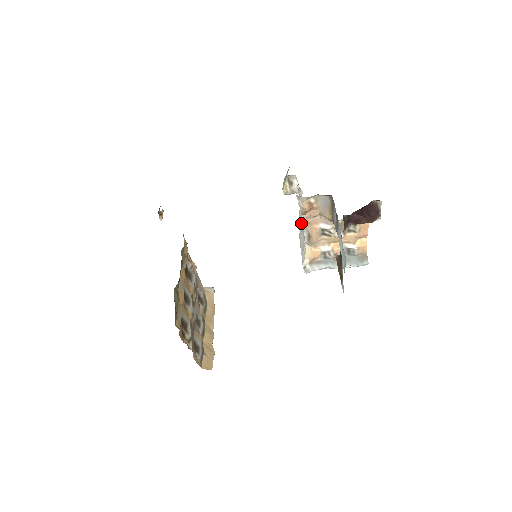
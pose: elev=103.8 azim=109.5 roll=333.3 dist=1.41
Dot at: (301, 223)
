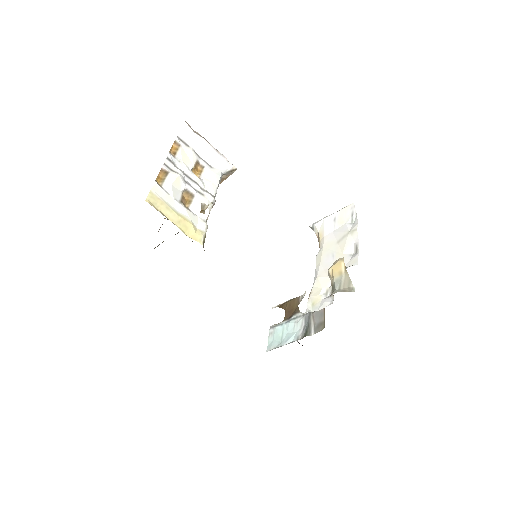
Dot at: (316, 272)
